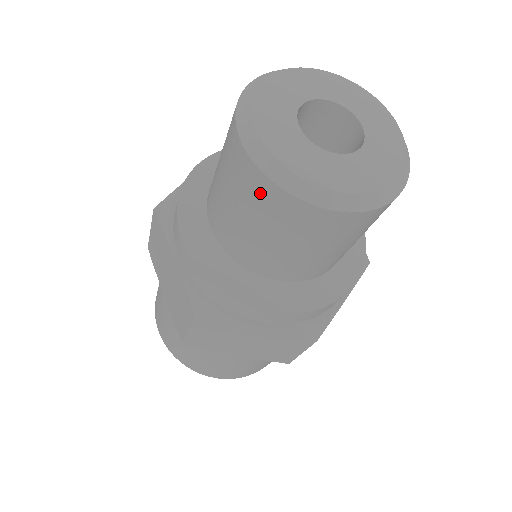
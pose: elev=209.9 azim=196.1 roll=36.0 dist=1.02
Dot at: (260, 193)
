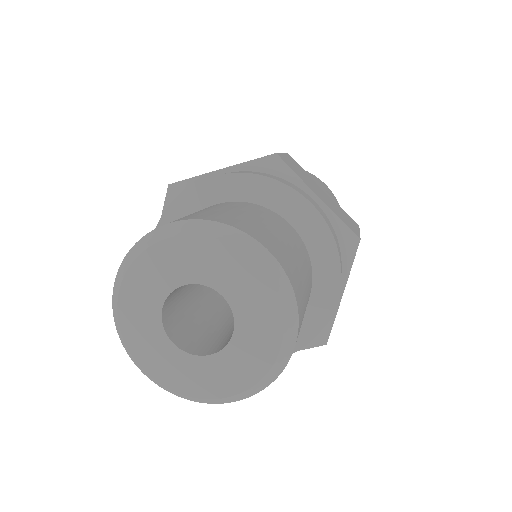
Dot at: occluded
